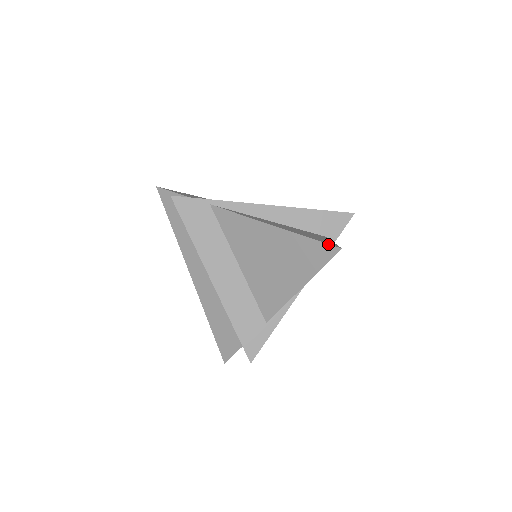
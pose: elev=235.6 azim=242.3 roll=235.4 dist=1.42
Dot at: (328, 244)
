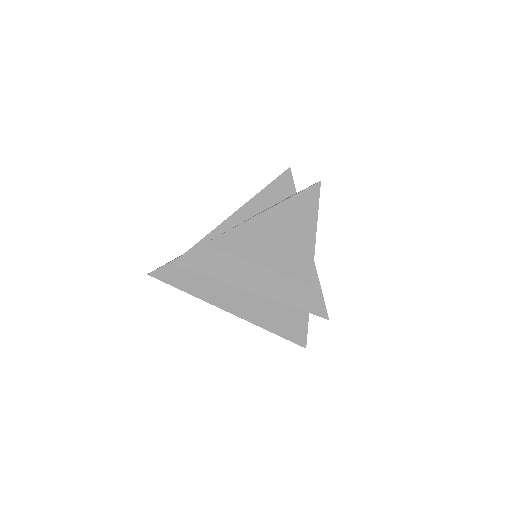
Dot at: (310, 187)
